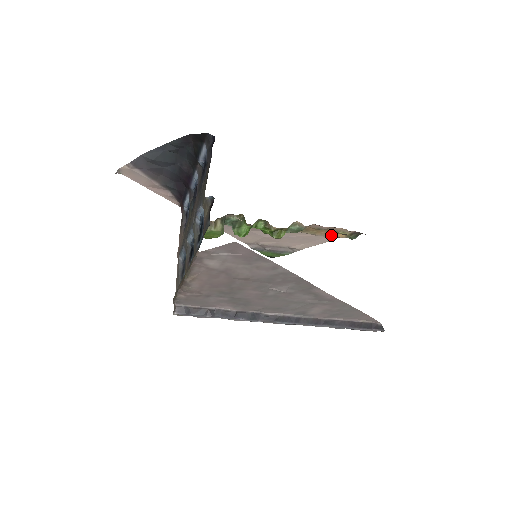
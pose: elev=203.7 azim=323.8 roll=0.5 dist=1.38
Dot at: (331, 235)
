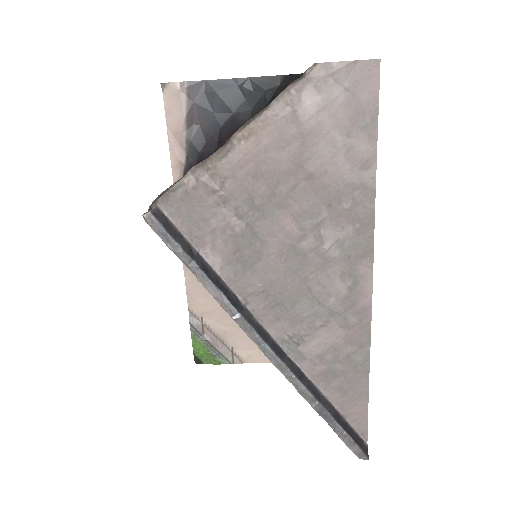
Dot at: occluded
